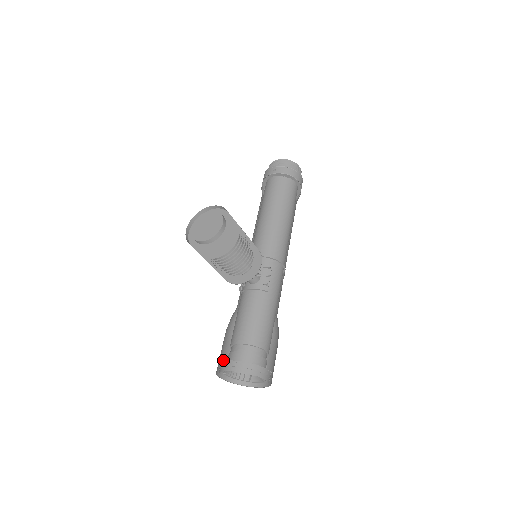
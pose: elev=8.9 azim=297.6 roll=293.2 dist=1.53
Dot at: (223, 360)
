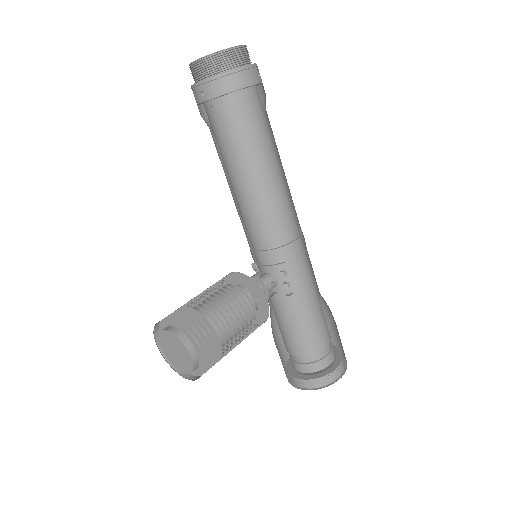
Dot at: occluded
